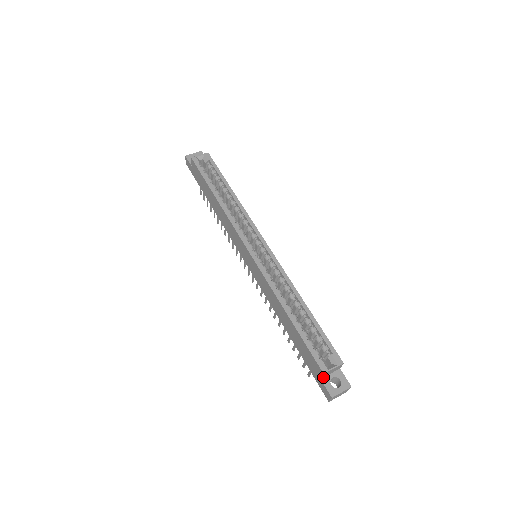
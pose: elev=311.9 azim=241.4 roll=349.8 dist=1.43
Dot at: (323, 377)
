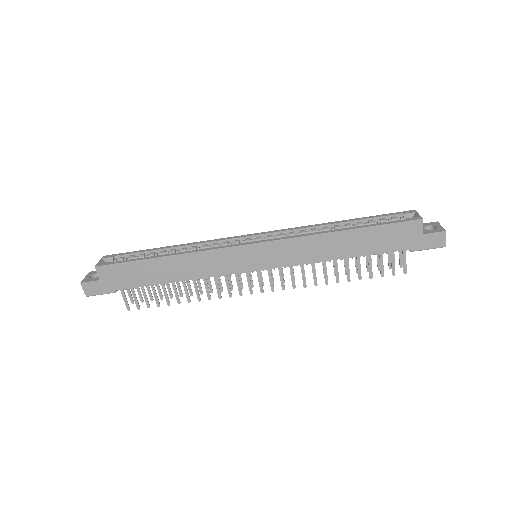
Dot at: (421, 233)
